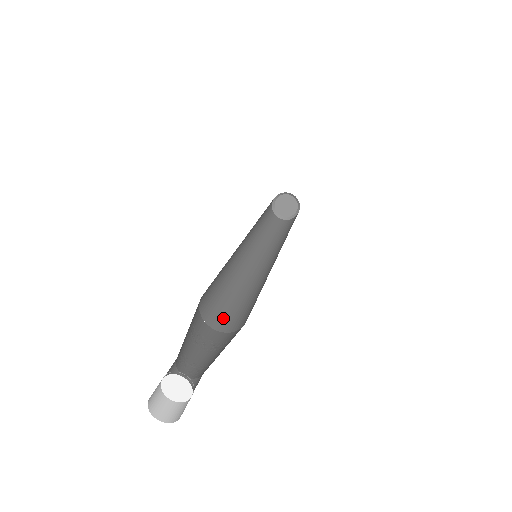
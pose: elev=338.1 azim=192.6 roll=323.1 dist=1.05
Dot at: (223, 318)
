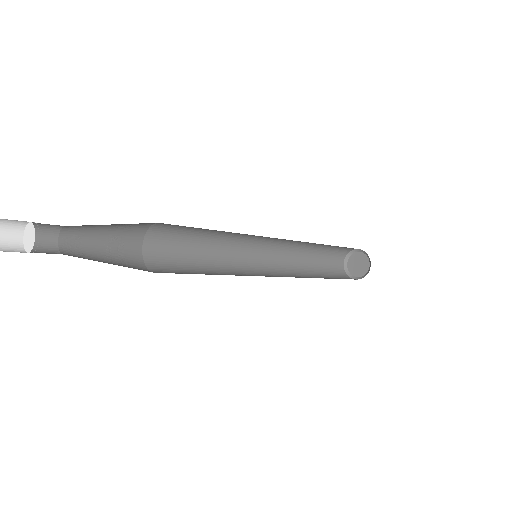
Dot at: (170, 272)
